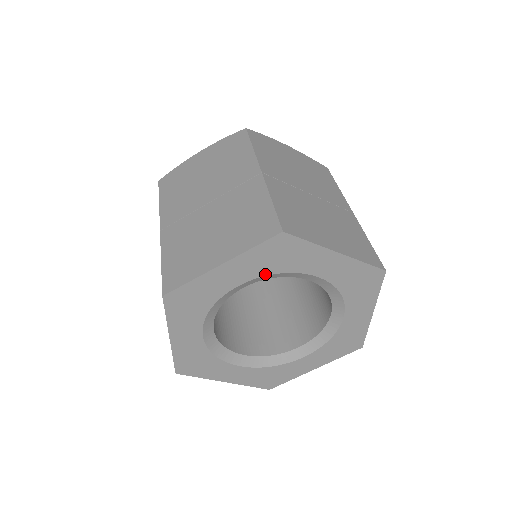
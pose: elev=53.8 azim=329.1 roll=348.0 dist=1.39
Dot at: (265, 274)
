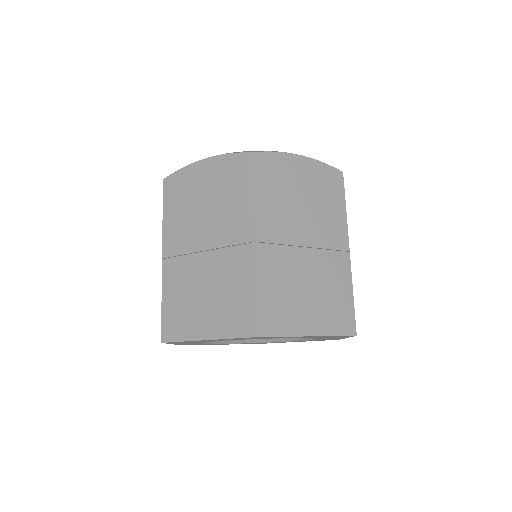
Dot at: occluded
